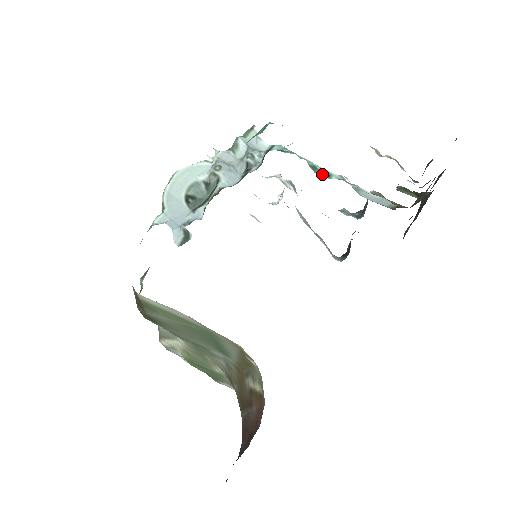
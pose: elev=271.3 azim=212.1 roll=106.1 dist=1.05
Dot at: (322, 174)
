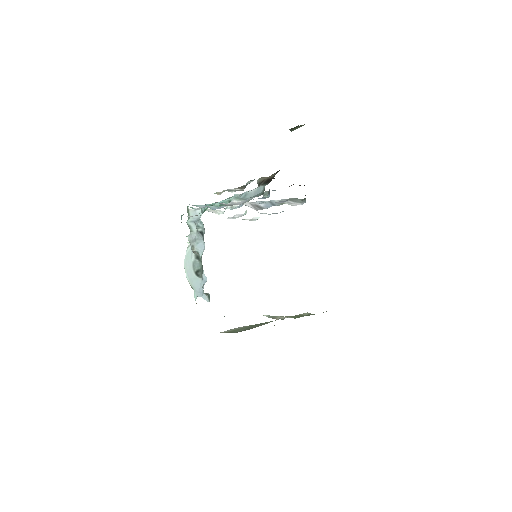
Dot at: occluded
